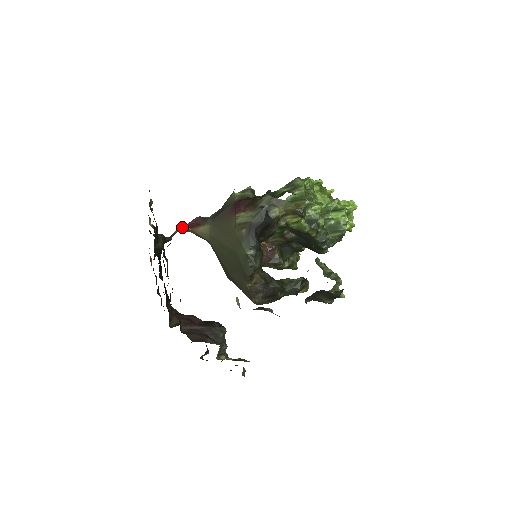
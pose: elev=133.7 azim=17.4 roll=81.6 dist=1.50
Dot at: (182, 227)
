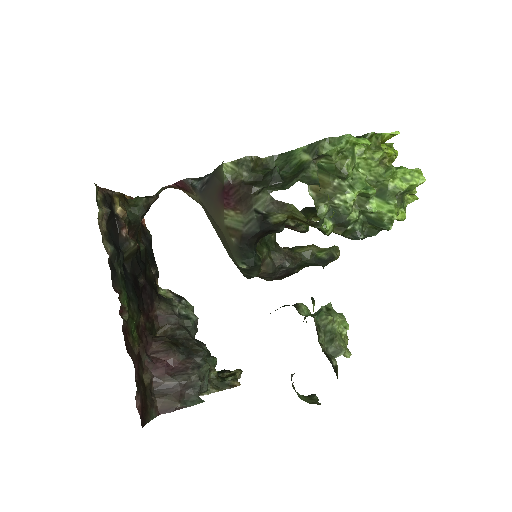
Dot at: (168, 185)
